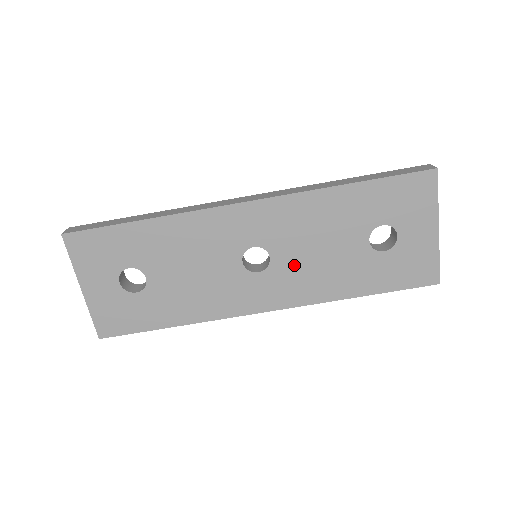
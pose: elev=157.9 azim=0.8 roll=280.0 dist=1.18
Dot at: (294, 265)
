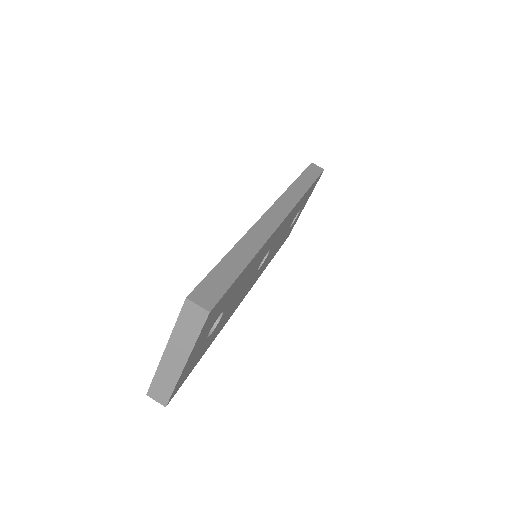
Dot at: occluded
